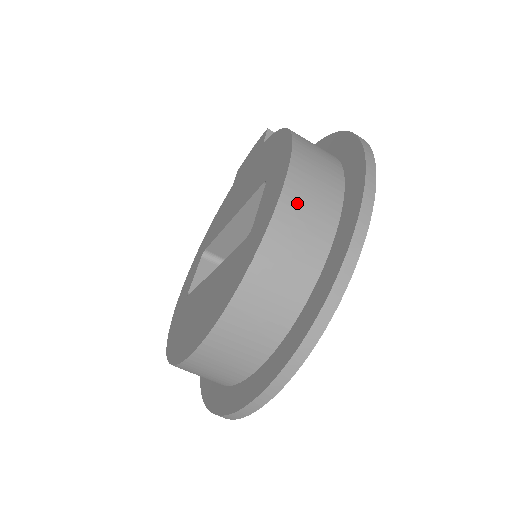
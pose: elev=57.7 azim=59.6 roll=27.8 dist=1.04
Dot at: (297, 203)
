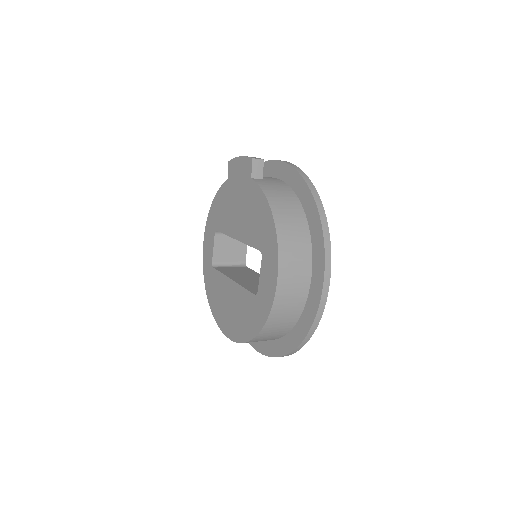
Dot at: (284, 296)
